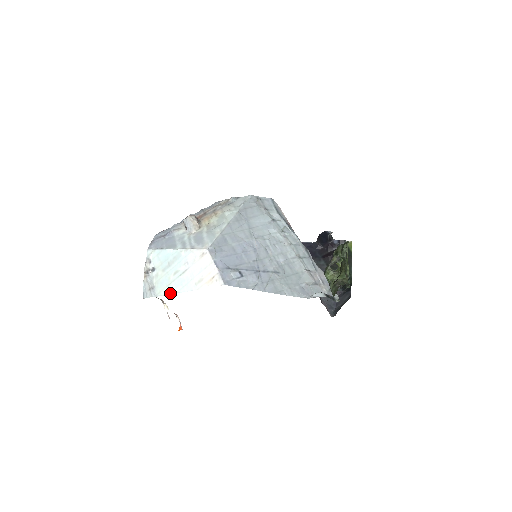
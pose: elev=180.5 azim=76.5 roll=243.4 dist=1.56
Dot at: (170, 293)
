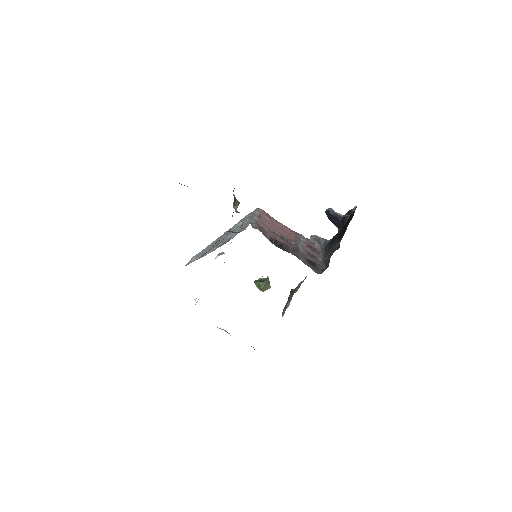
Dot at: occluded
